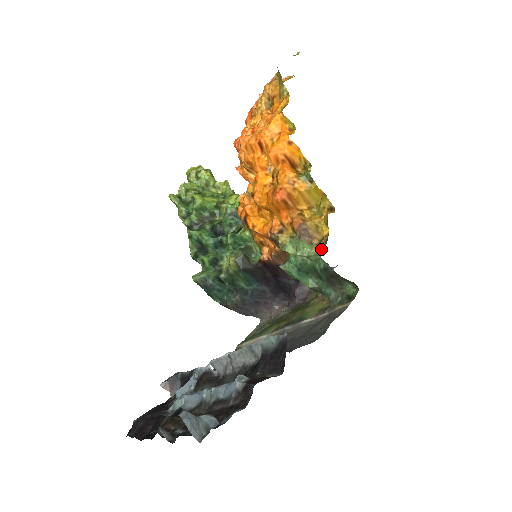
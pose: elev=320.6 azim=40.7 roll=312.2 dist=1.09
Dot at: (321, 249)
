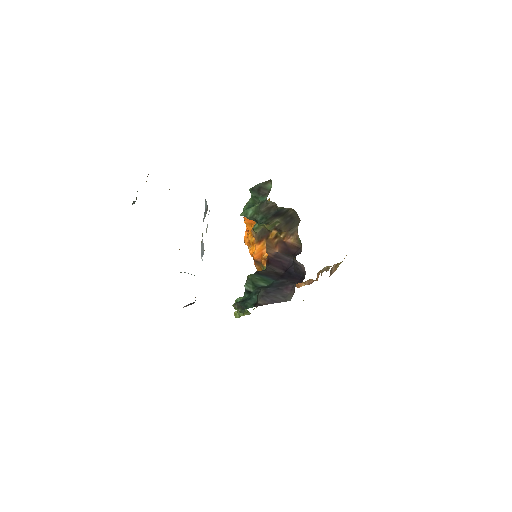
Dot at: occluded
